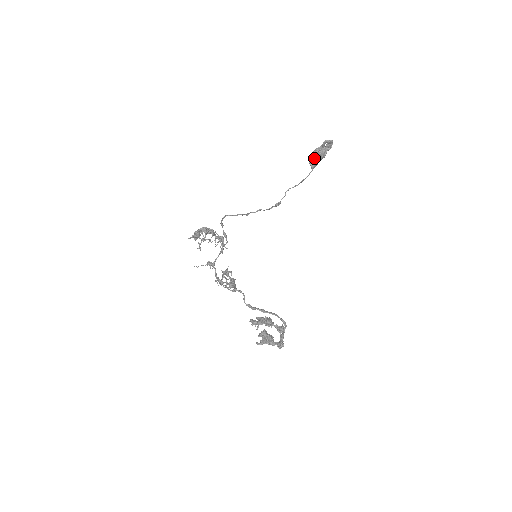
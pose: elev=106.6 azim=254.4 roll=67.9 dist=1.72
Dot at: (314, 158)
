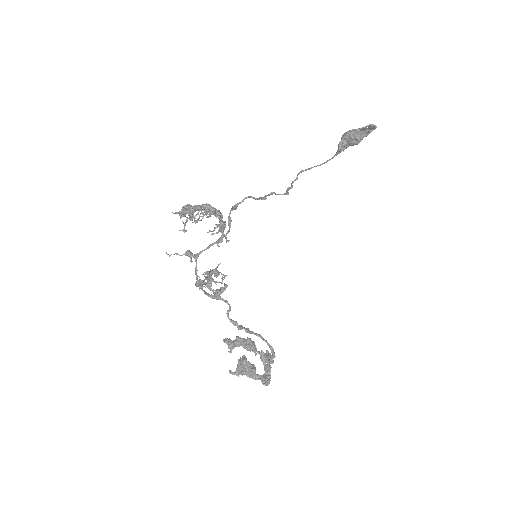
Dot at: (346, 141)
